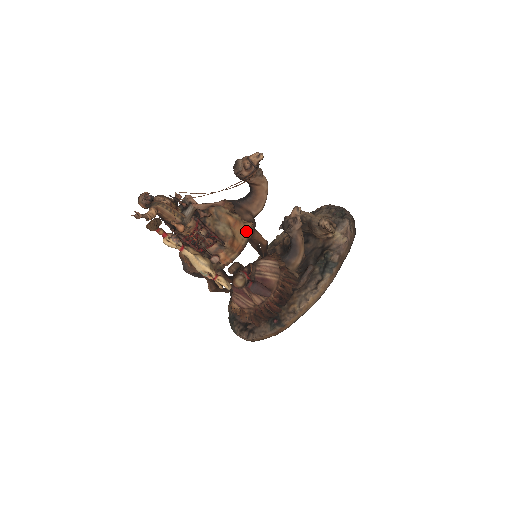
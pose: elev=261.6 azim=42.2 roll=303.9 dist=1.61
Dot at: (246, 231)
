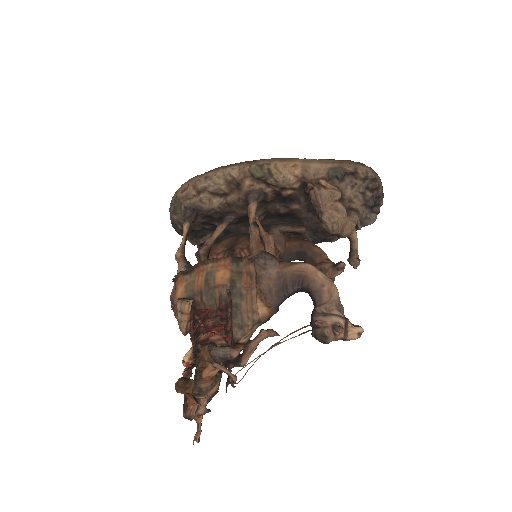
Dot at: occluded
